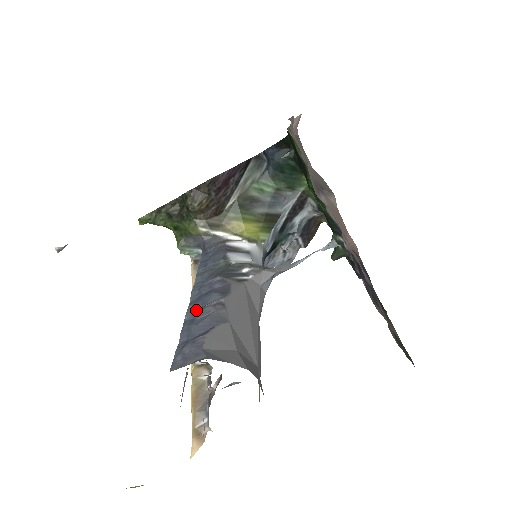
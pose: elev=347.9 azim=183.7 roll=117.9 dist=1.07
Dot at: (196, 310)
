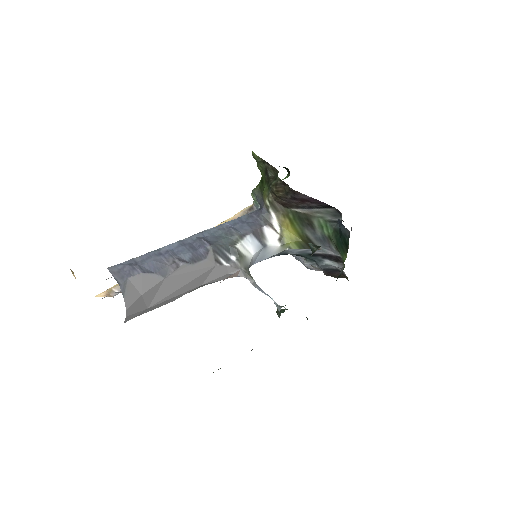
Dot at: (170, 251)
